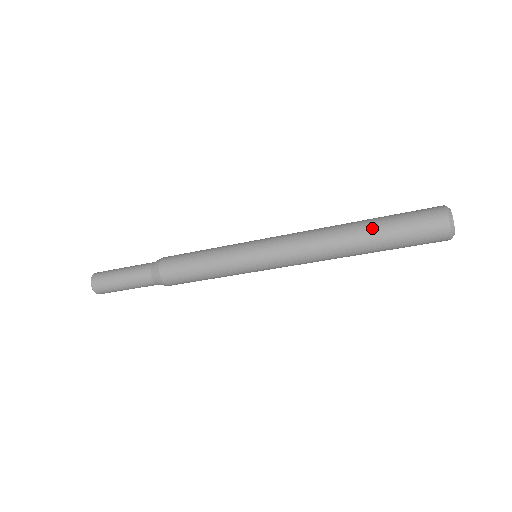
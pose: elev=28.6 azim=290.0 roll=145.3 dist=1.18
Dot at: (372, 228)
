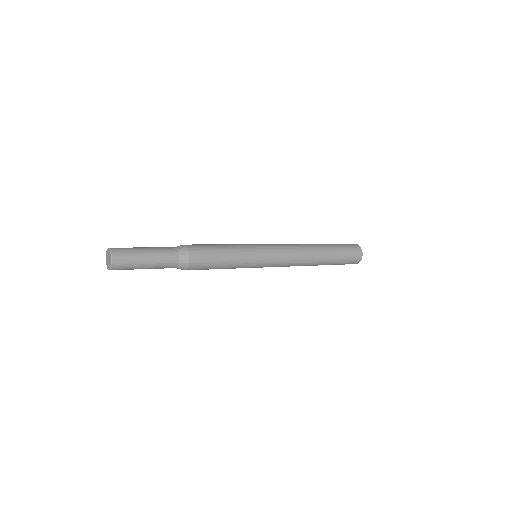
Dot at: (327, 264)
